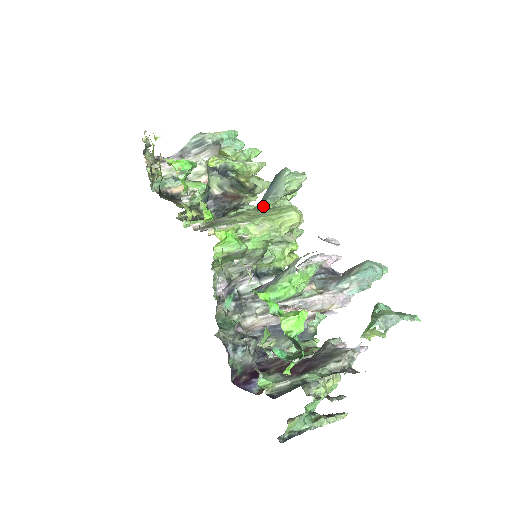
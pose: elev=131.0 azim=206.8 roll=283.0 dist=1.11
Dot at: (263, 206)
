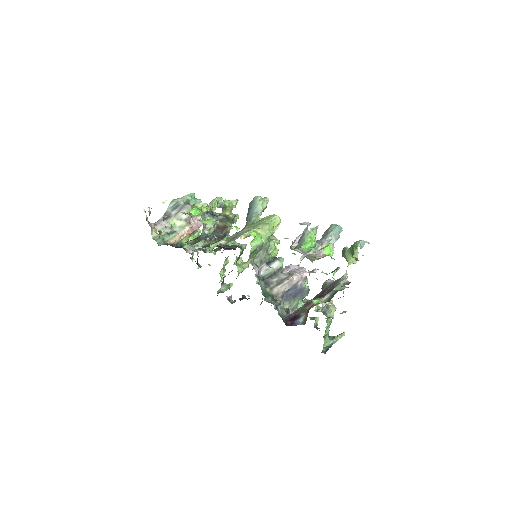
Dot at: (252, 222)
